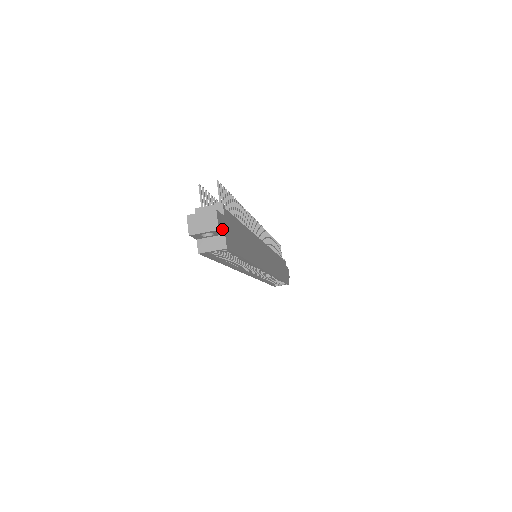
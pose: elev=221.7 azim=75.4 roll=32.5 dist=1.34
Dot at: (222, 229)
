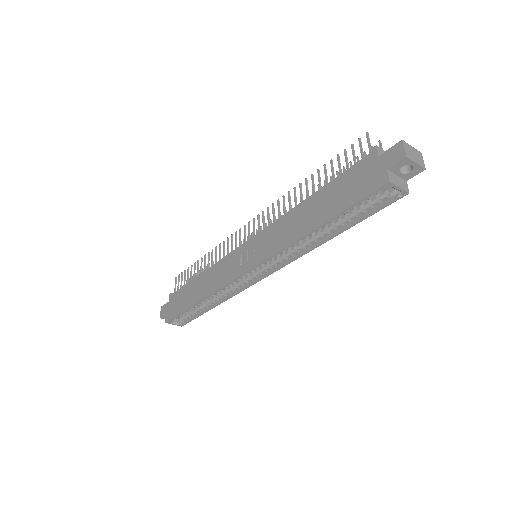
Dot at: (413, 174)
